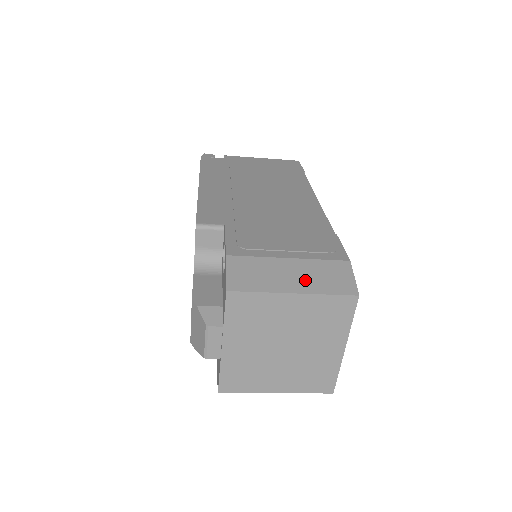
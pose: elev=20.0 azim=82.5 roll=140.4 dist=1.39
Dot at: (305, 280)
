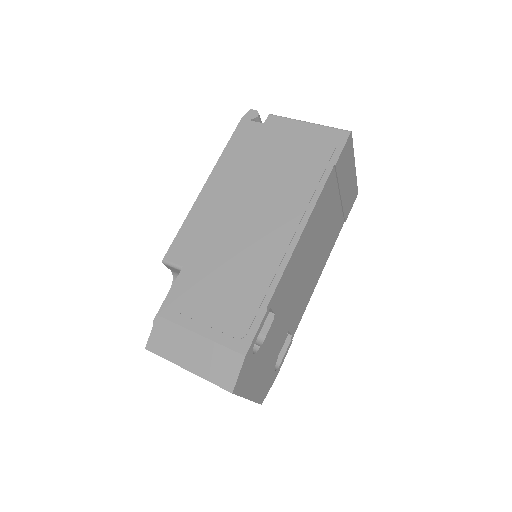
Dot at: (200, 361)
